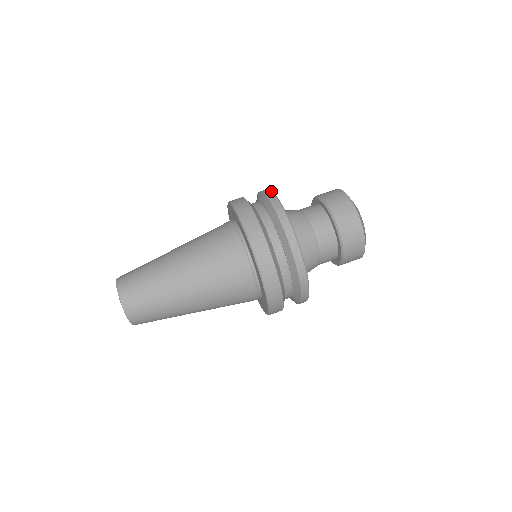
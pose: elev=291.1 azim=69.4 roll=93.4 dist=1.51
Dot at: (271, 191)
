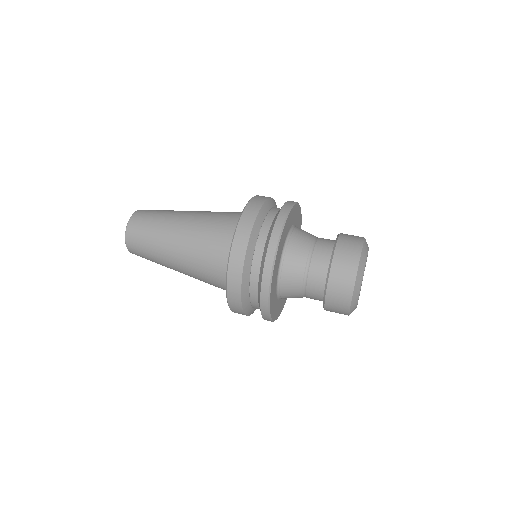
Dot at: (288, 211)
